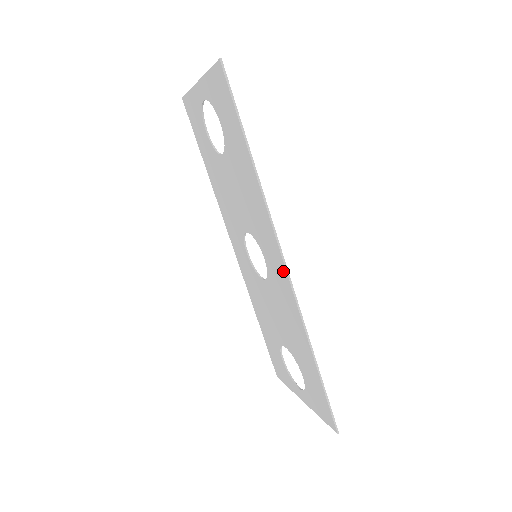
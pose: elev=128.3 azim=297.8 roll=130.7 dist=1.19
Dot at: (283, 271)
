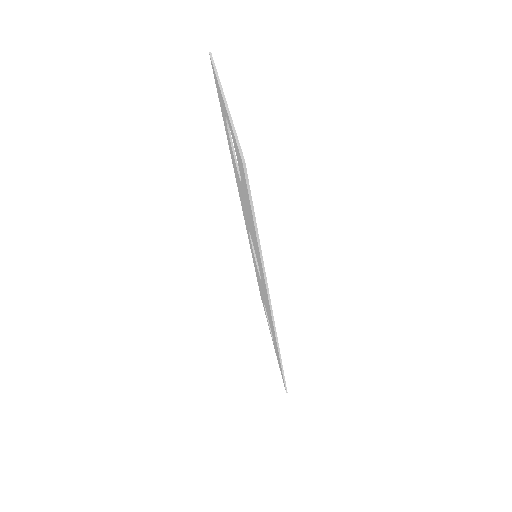
Dot at: (270, 313)
